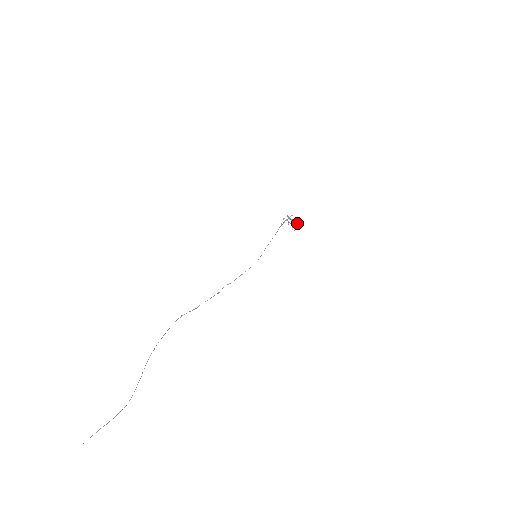
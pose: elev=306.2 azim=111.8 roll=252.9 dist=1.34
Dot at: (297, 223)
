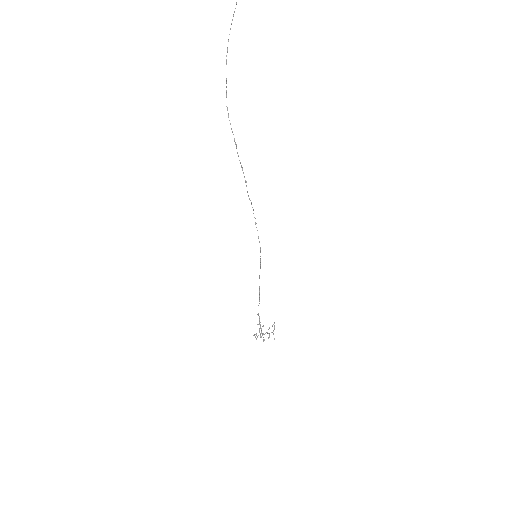
Dot at: (272, 332)
